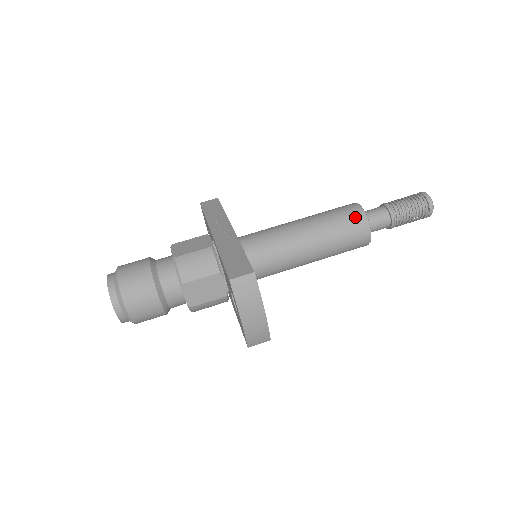
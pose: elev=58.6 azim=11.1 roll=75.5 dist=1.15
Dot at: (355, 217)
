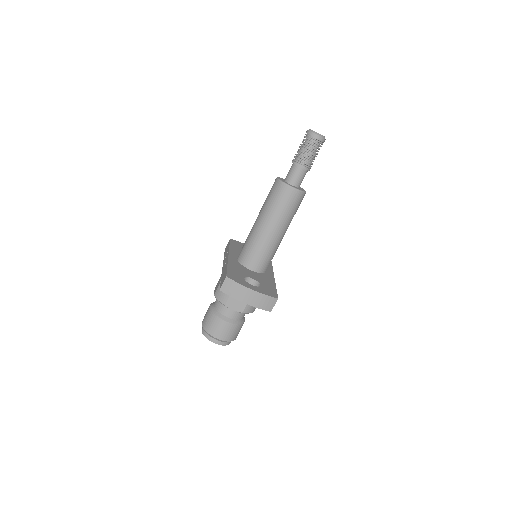
Dot at: (277, 189)
